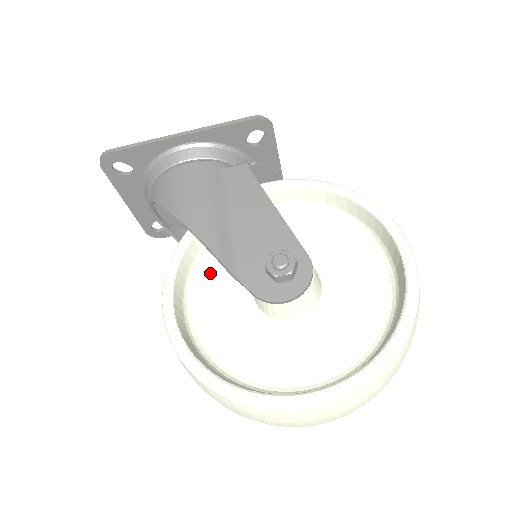
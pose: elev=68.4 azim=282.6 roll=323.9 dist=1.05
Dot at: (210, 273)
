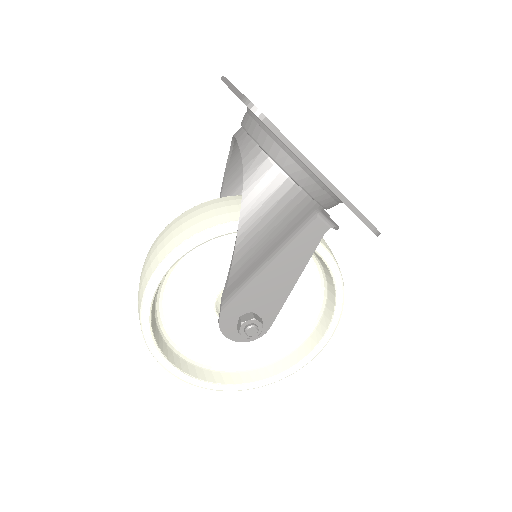
Dot at: (217, 244)
